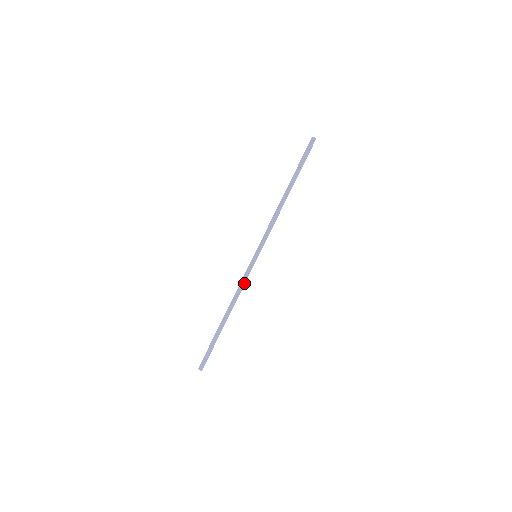
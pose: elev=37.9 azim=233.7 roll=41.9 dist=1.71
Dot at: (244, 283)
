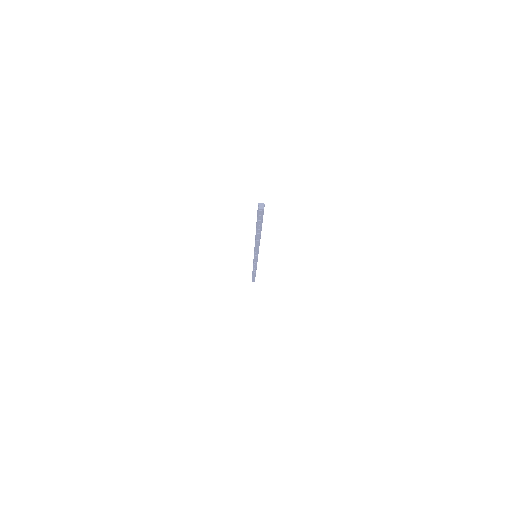
Dot at: occluded
